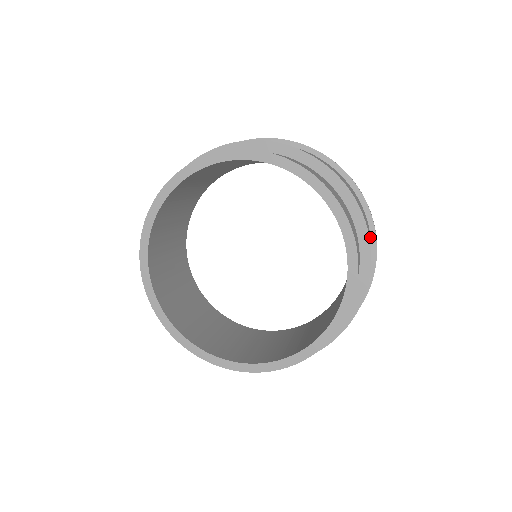
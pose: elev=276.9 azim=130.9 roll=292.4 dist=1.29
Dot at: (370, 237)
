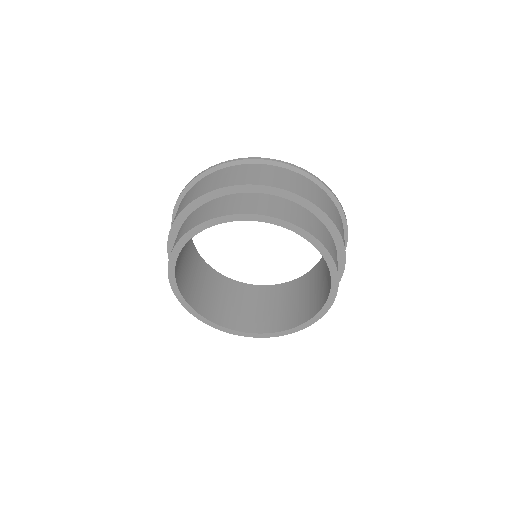
Dot at: (341, 222)
